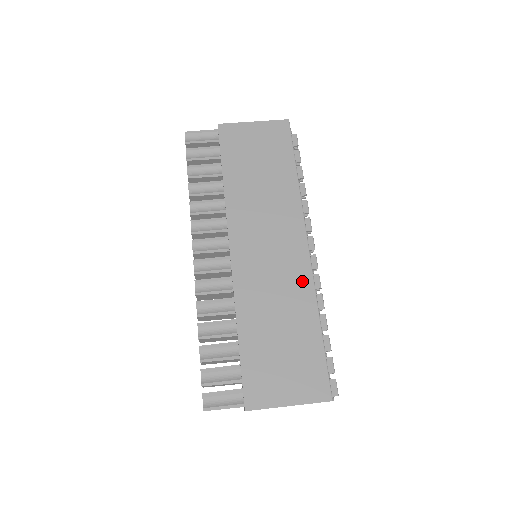
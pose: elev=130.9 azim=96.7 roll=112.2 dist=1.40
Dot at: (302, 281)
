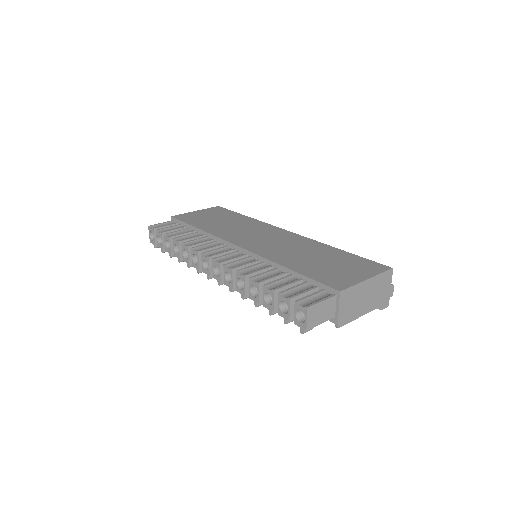
Dot at: (303, 241)
